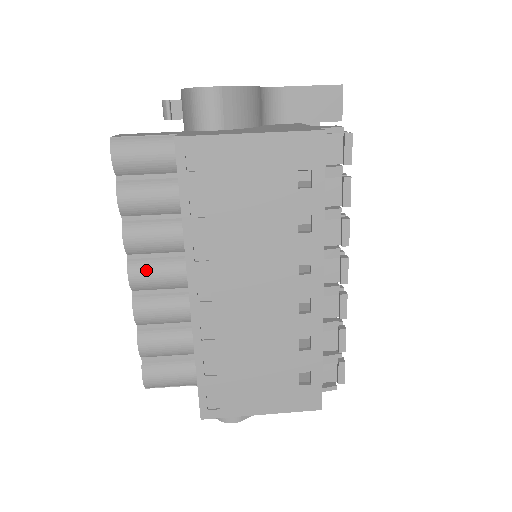
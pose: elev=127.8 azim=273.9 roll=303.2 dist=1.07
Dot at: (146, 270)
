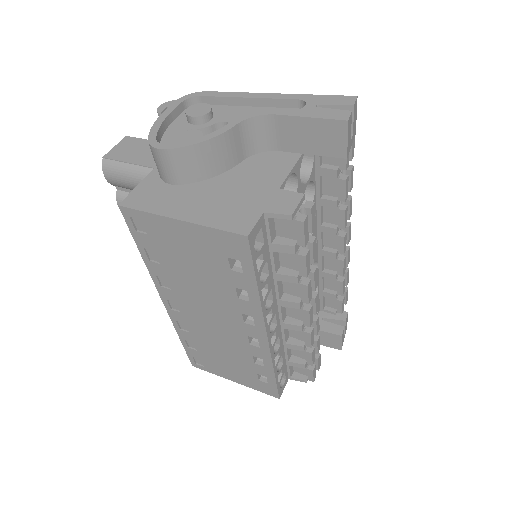
Dot at: occluded
